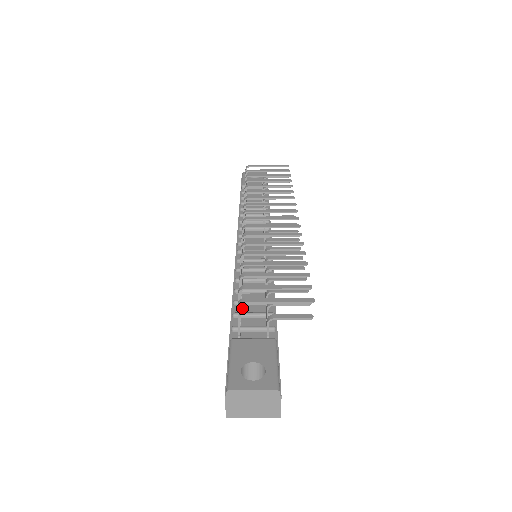
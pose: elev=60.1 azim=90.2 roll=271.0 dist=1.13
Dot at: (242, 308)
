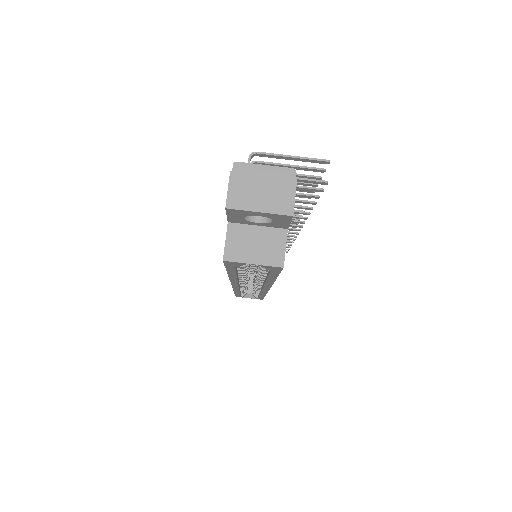
Dot at: occluded
